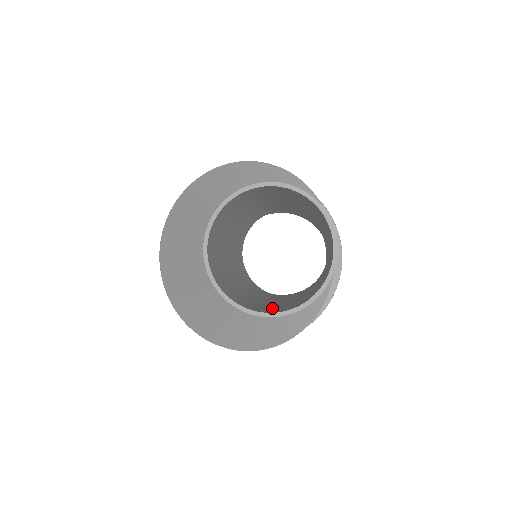
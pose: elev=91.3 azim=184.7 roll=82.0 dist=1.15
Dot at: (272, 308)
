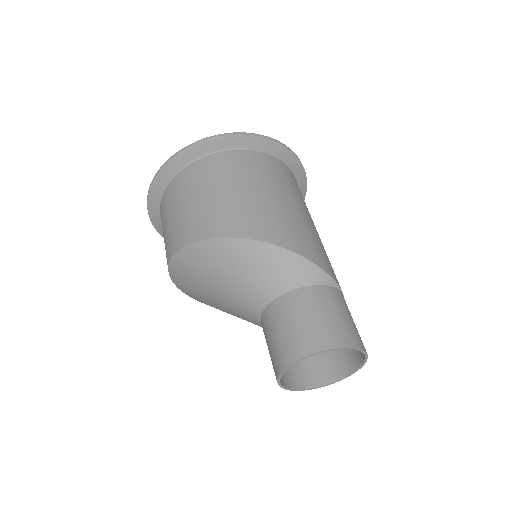
Dot at: (318, 361)
